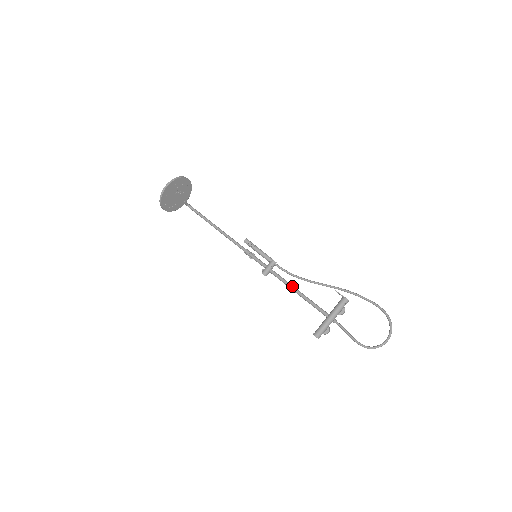
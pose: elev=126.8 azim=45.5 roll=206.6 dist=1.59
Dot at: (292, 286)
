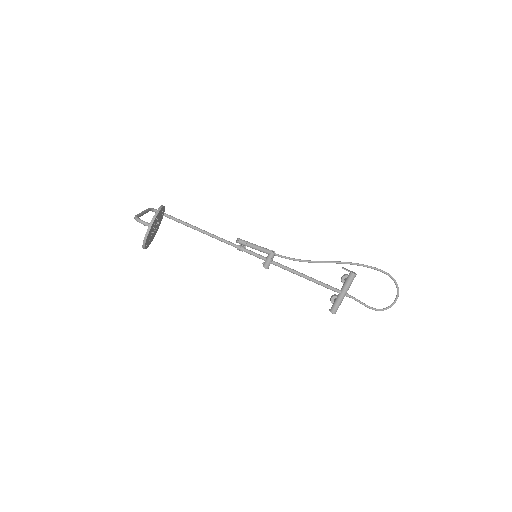
Dot at: (299, 273)
